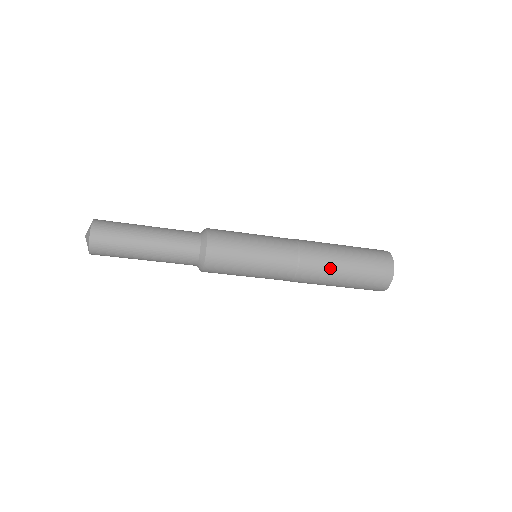
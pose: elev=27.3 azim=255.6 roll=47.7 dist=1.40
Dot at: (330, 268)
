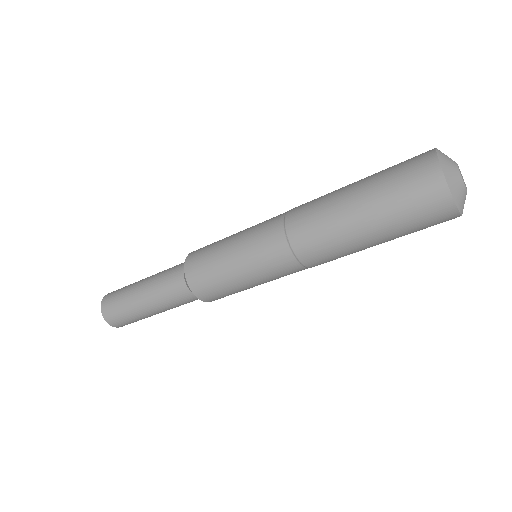
Dot at: (329, 209)
